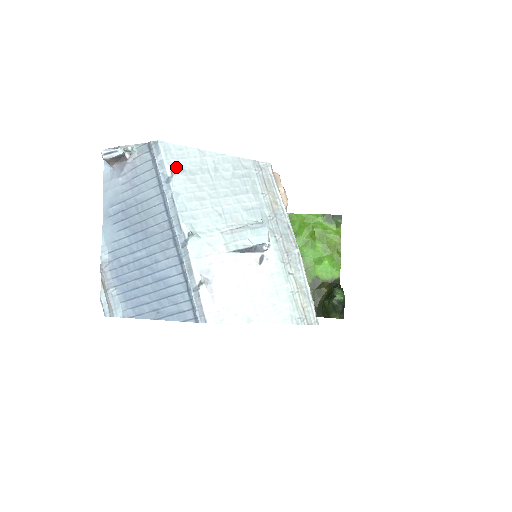
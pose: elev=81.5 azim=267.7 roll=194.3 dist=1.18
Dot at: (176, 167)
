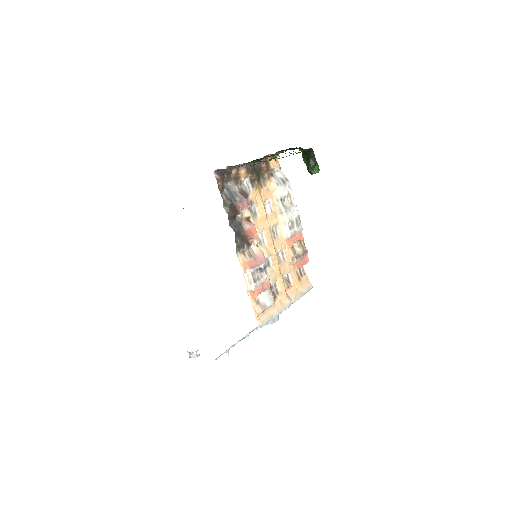
Dot at: (226, 352)
